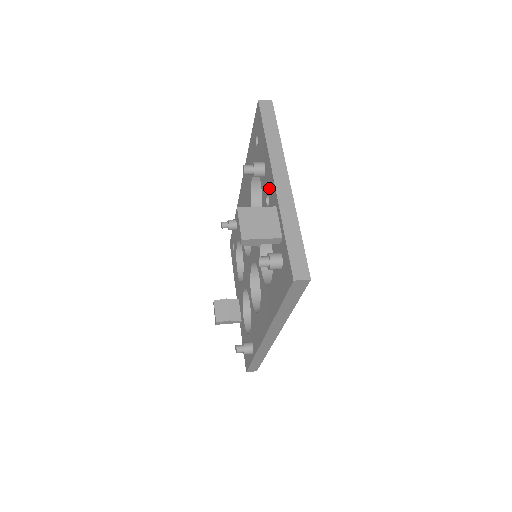
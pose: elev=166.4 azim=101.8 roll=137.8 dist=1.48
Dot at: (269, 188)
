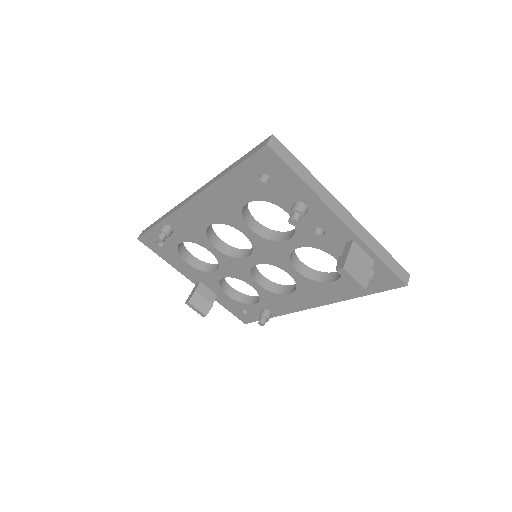
Dot at: (326, 224)
